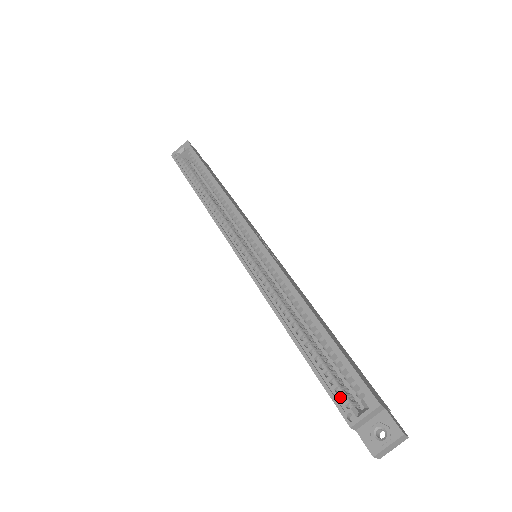
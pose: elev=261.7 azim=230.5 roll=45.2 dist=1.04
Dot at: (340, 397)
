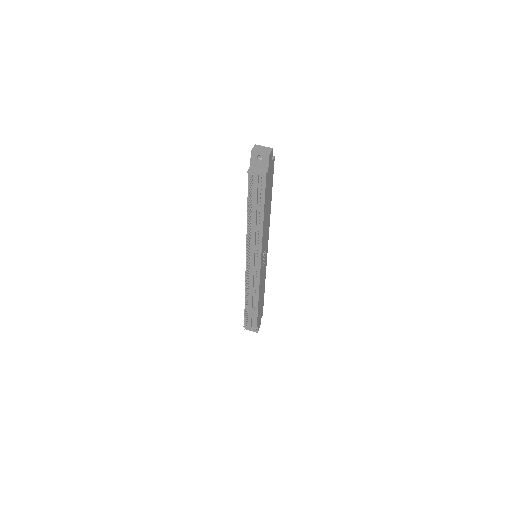
Dot at: occluded
